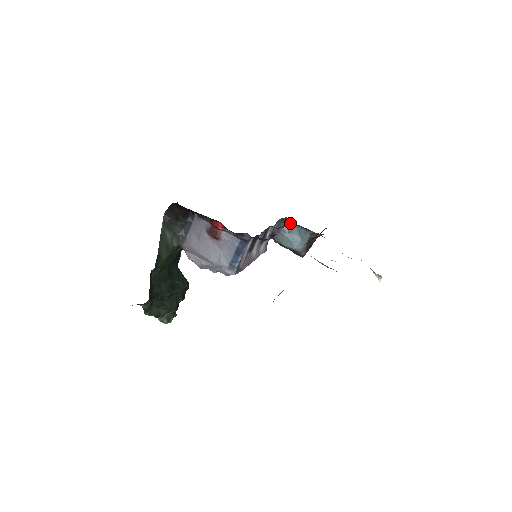
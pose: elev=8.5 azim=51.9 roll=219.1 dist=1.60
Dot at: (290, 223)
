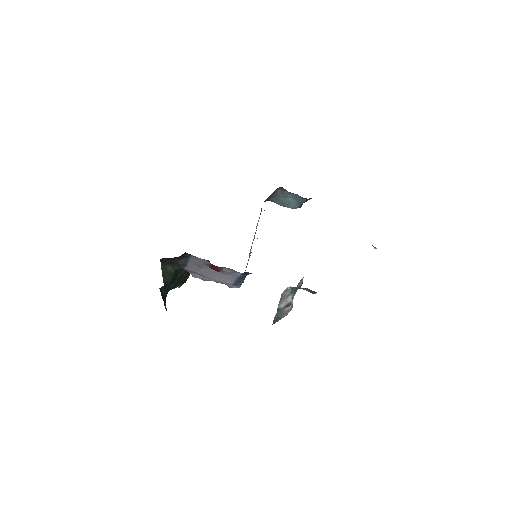
Dot at: (284, 190)
